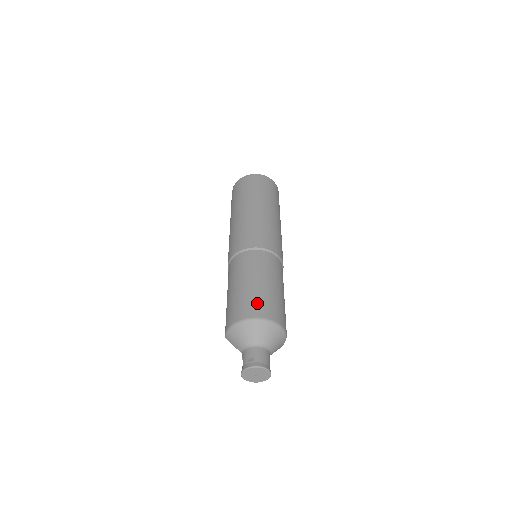
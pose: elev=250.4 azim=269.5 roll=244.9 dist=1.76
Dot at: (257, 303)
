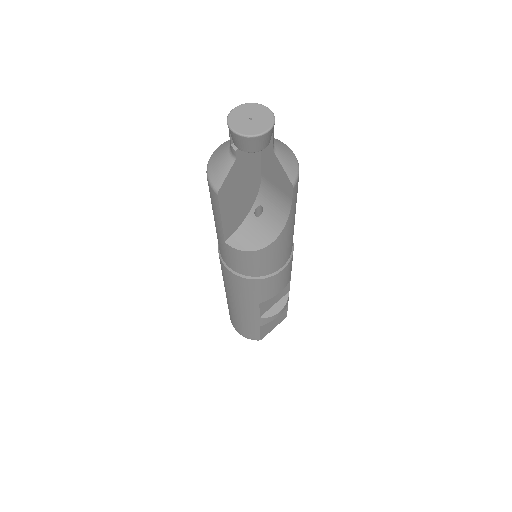
Dot at: occluded
